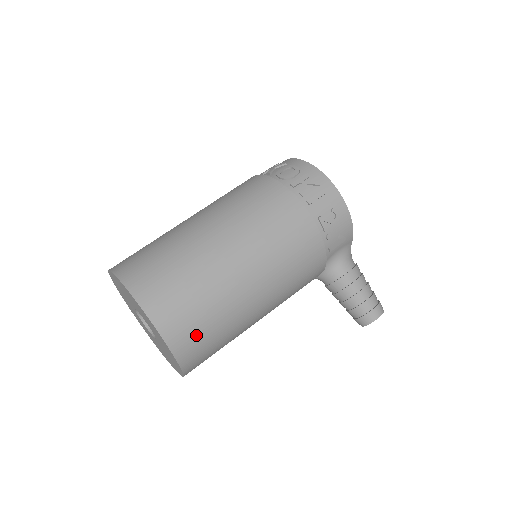
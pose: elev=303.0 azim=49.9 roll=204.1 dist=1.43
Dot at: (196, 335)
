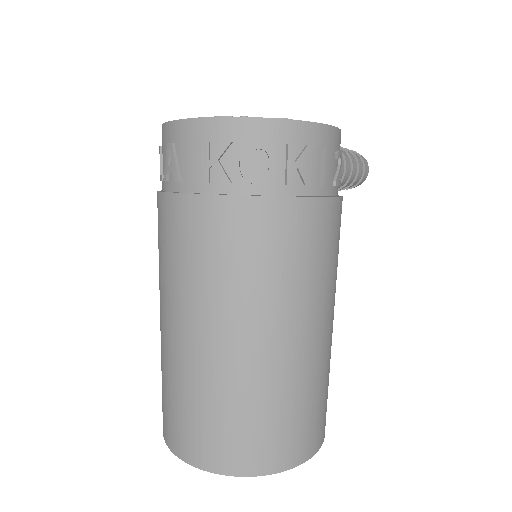
Dot at: occluded
